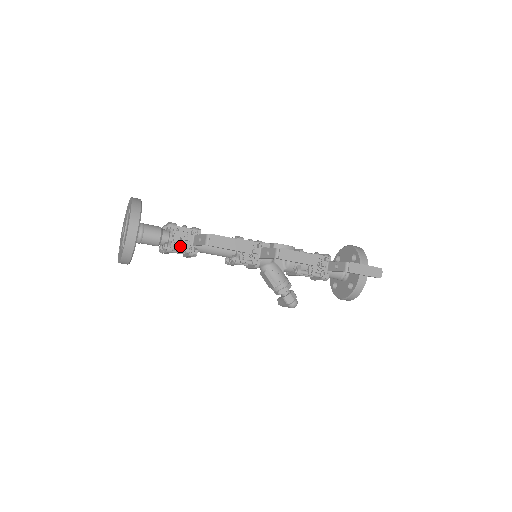
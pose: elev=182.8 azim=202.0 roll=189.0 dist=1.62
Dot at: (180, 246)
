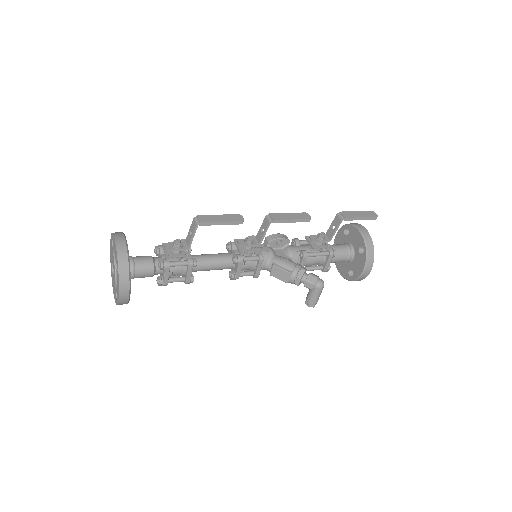
Dot at: (175, 255)
